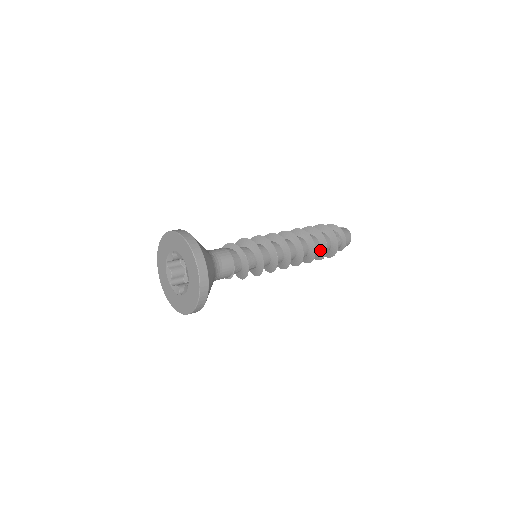
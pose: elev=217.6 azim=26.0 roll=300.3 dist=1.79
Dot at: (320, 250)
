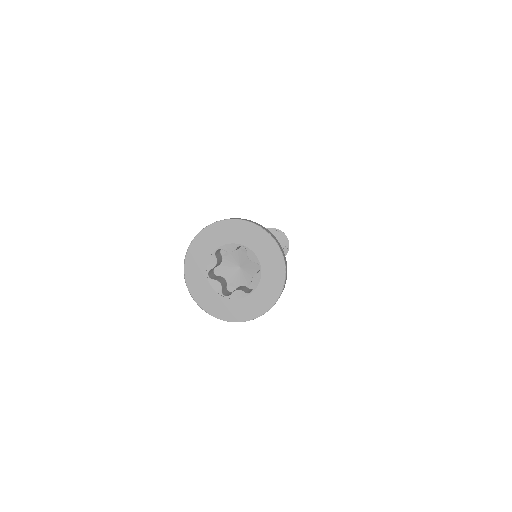
Dot at: occluded
